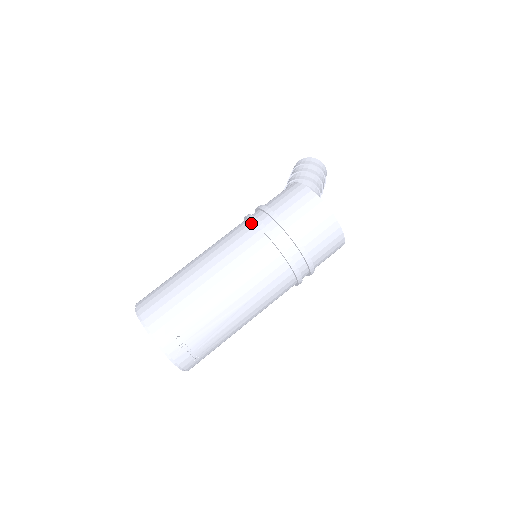
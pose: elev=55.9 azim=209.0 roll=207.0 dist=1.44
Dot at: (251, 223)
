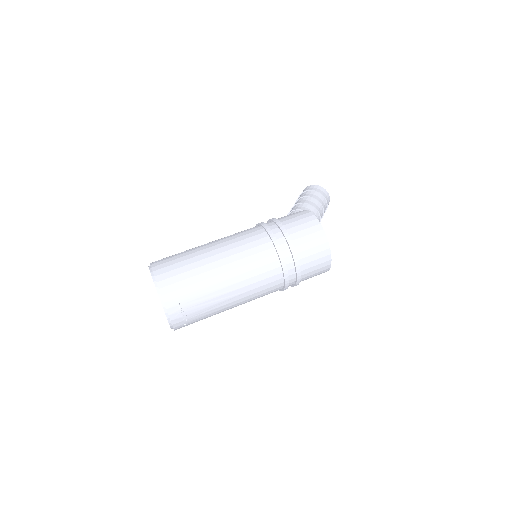
Dot at: (265, 232)
